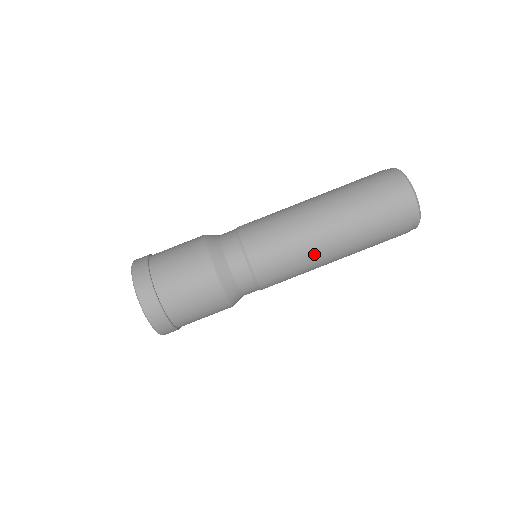
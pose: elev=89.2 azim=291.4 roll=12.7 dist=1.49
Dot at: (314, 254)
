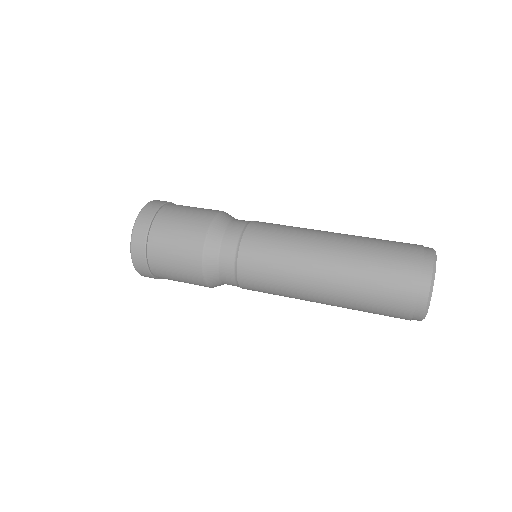
Dot at: (306, 247)
